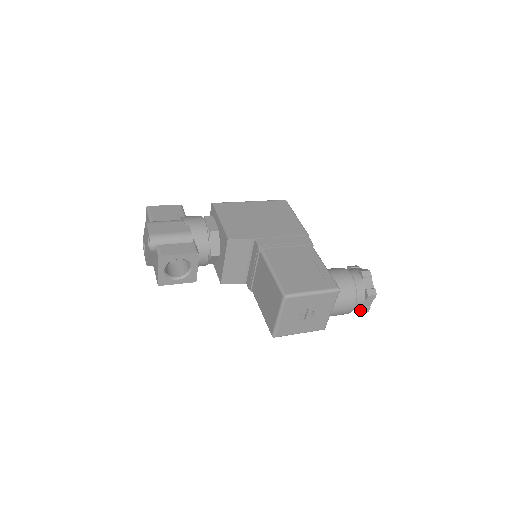
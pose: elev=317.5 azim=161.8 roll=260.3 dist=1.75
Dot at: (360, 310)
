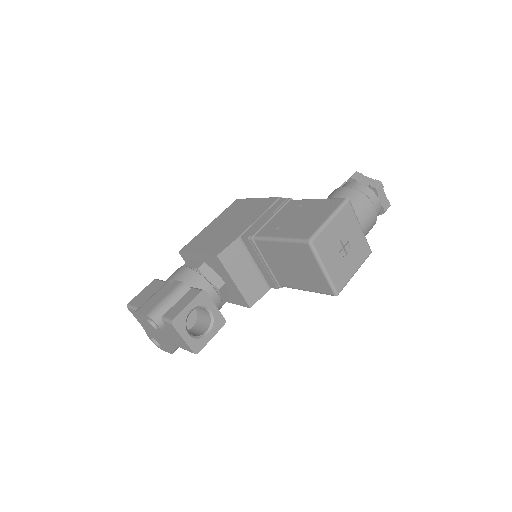
Dot at: (382, 209)
